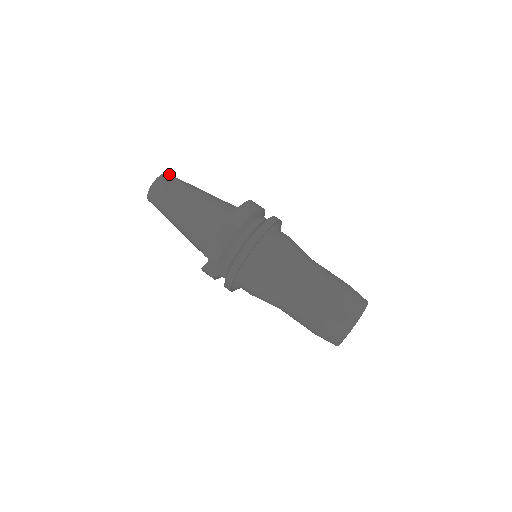
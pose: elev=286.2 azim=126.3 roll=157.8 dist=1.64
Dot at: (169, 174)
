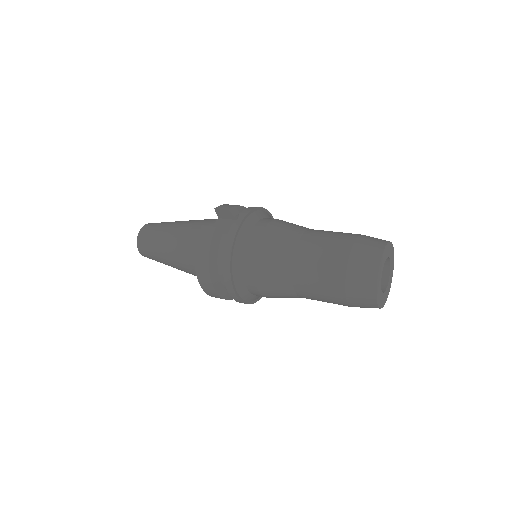
Dot at: occluded
